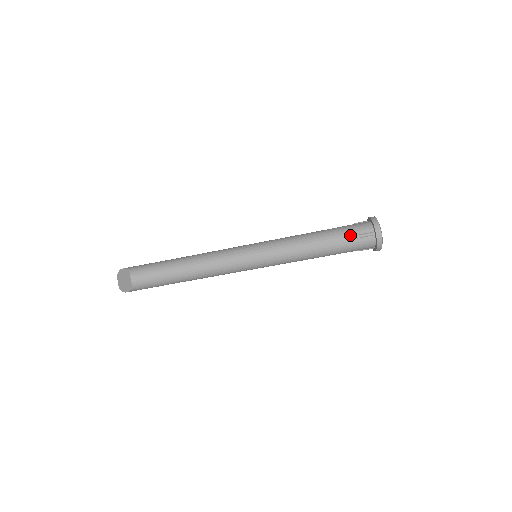
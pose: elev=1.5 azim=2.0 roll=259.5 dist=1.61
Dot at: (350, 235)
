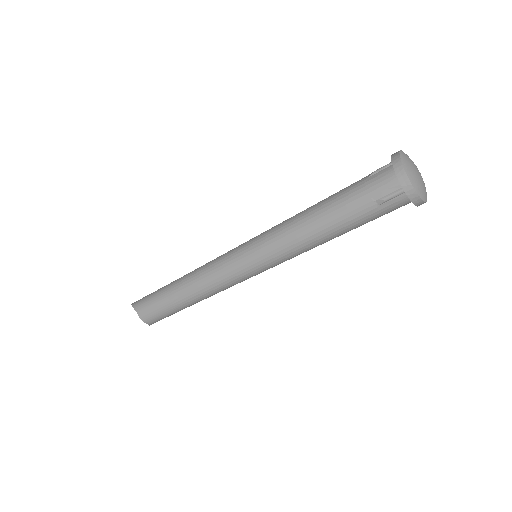
Dot at: (366, 204)
